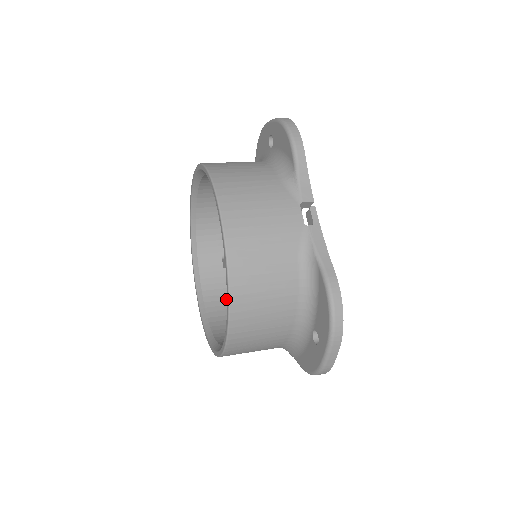
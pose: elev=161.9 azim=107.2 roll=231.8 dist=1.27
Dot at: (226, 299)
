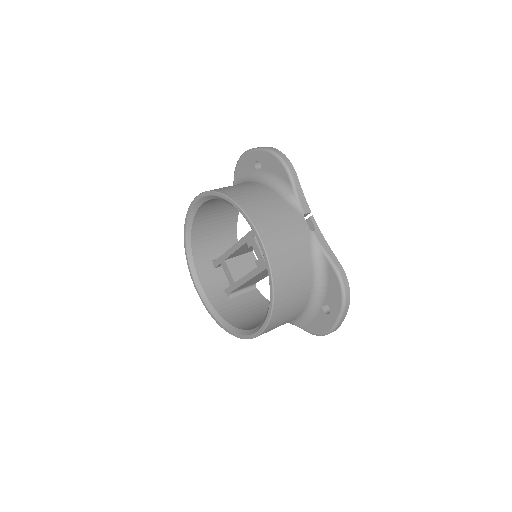
Dot at: (224, 293)
